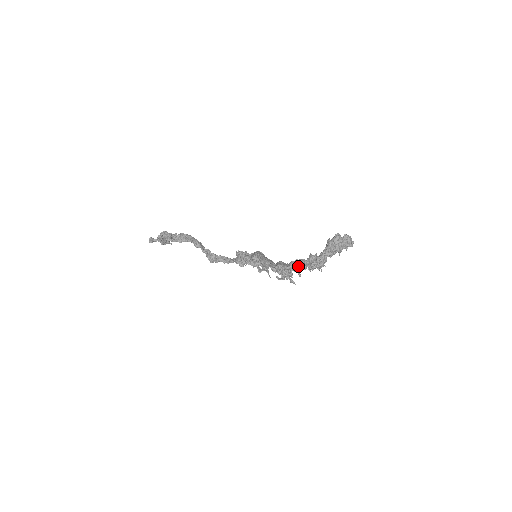
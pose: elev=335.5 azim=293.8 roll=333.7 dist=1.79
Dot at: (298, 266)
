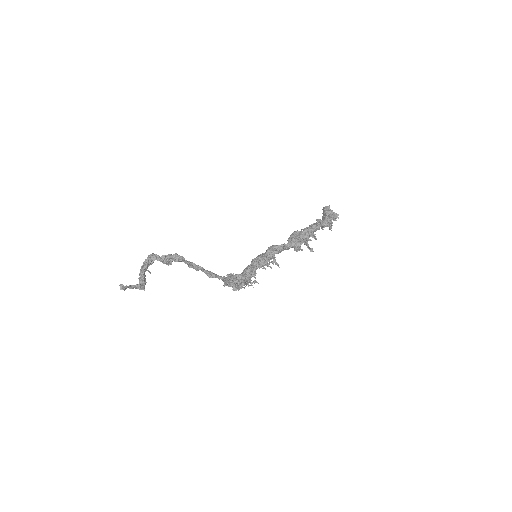
Dot at: (314, 226)
